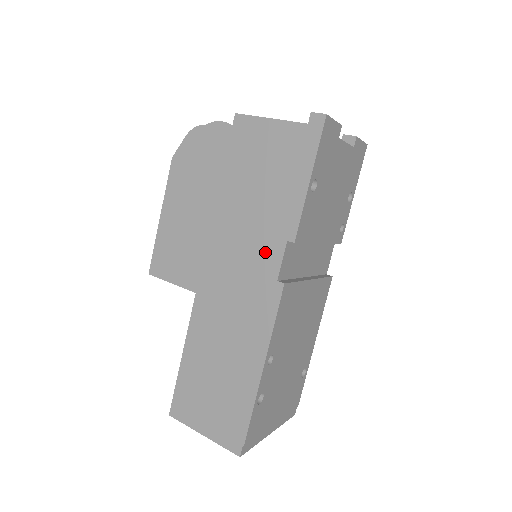
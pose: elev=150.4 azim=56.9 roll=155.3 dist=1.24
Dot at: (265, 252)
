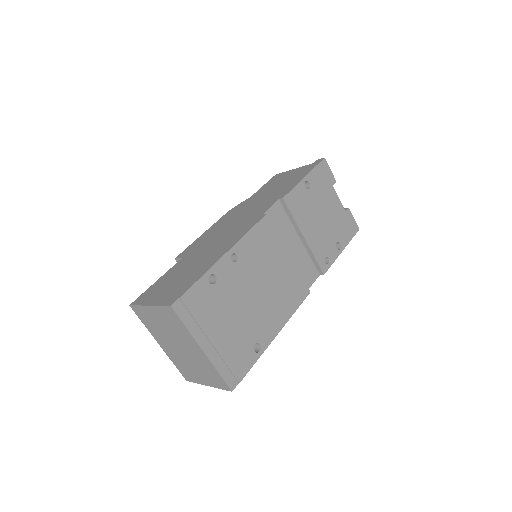
Dot at: (262, 207)
